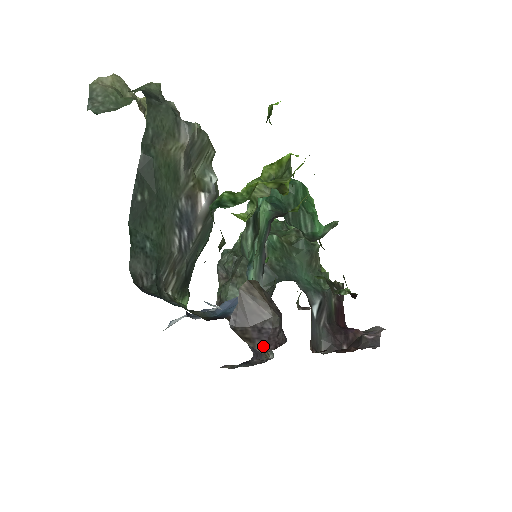
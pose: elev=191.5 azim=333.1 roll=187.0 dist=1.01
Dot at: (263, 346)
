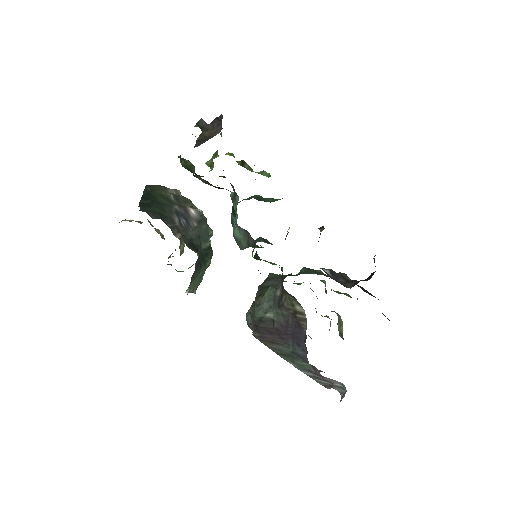
Dot at: occluded
